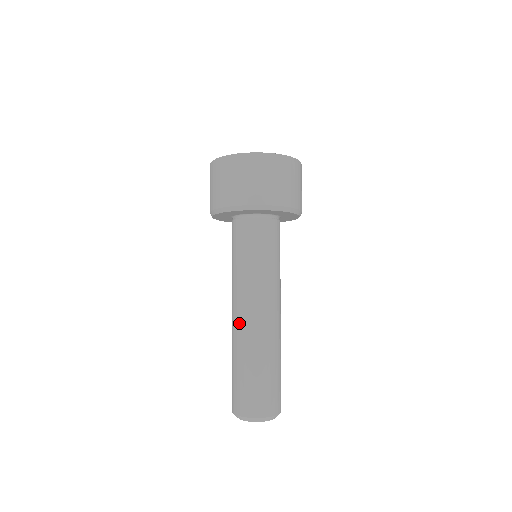
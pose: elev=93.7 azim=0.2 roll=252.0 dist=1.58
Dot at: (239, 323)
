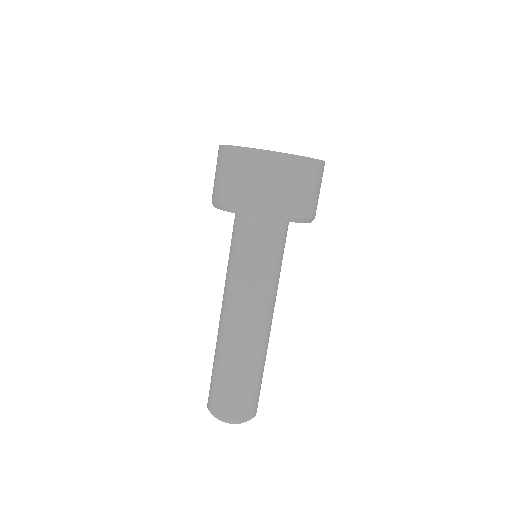
Dot at: (247, 333)
